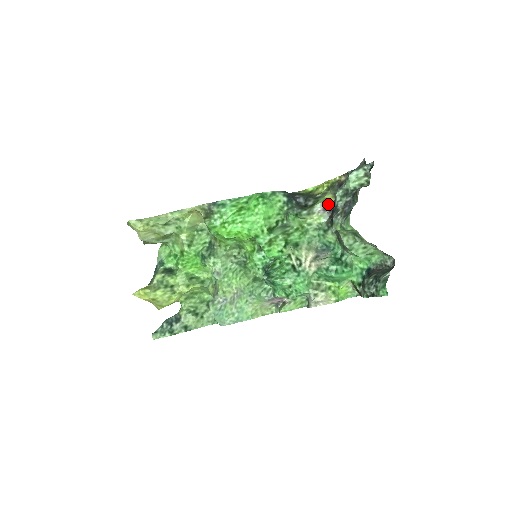
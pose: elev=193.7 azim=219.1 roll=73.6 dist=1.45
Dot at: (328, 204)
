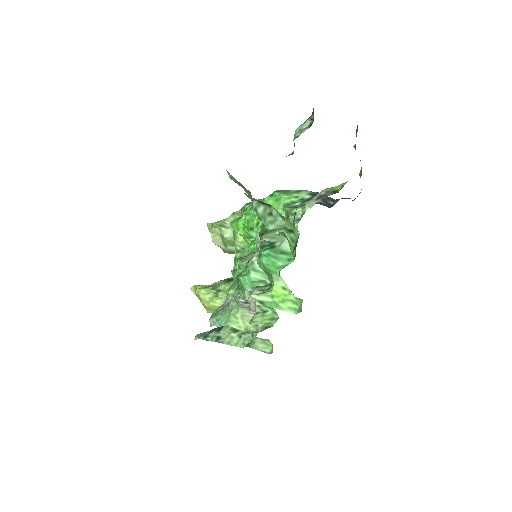
Dot at: (327, 192)
